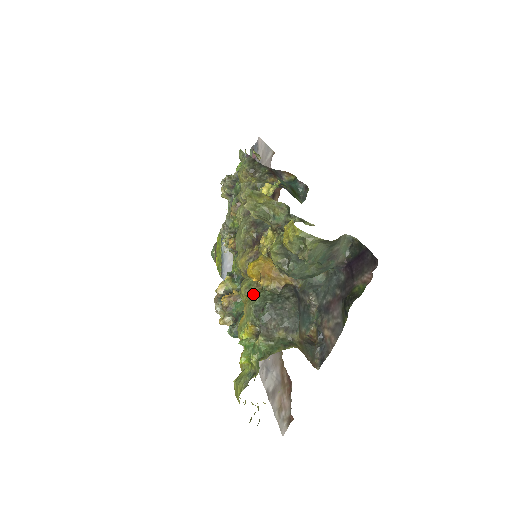
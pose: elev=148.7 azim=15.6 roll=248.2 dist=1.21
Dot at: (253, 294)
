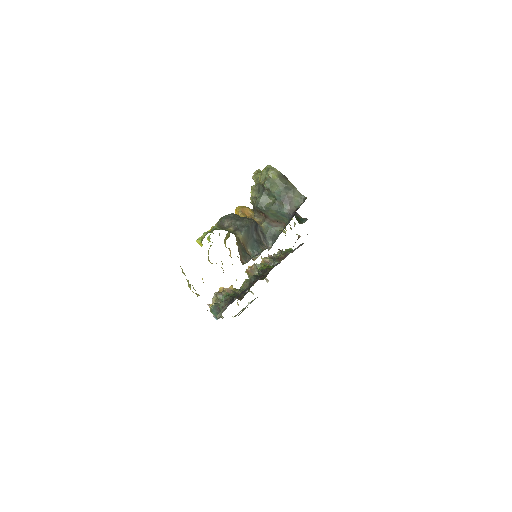
Dot at: occluded
